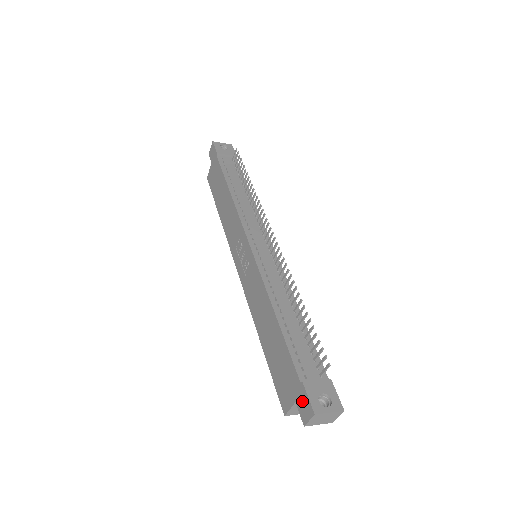
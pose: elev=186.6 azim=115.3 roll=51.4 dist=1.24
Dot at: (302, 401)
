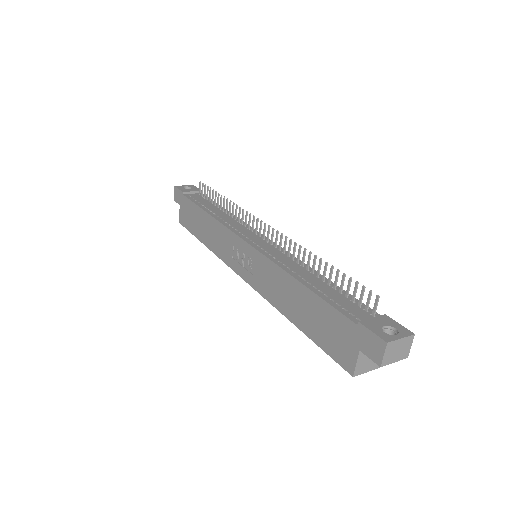
Dot at: (367, 342)
